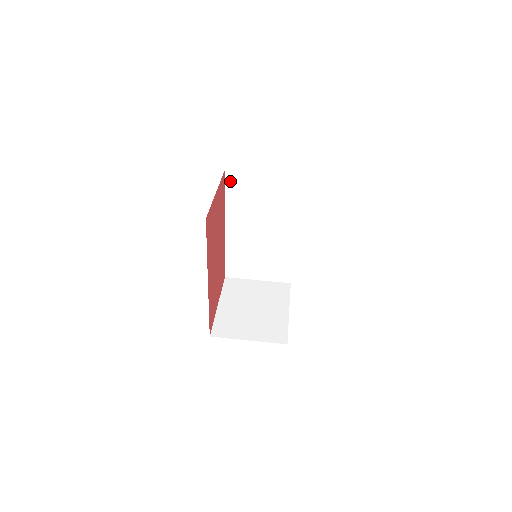
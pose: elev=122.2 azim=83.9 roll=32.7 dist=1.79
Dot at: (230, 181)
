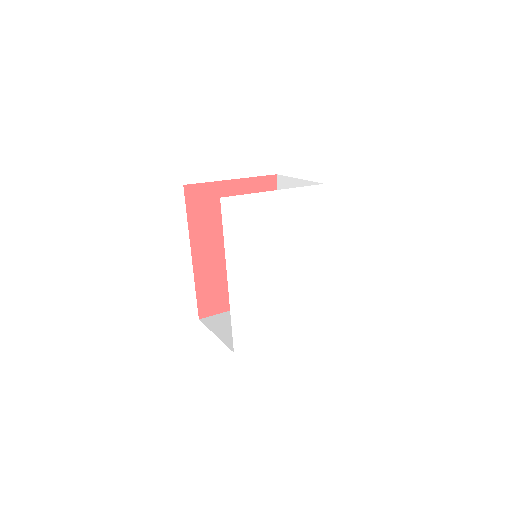
Dot at: (280, 187)
